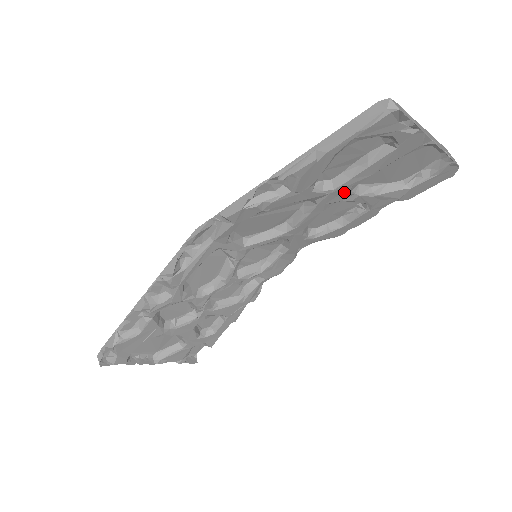
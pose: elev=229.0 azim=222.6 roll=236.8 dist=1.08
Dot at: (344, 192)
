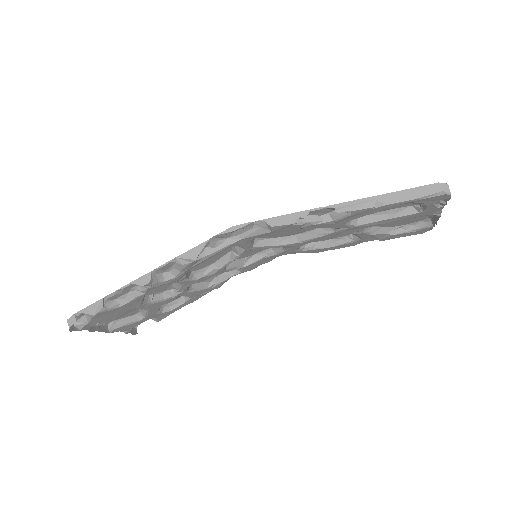
Dot at: (359, 228)
